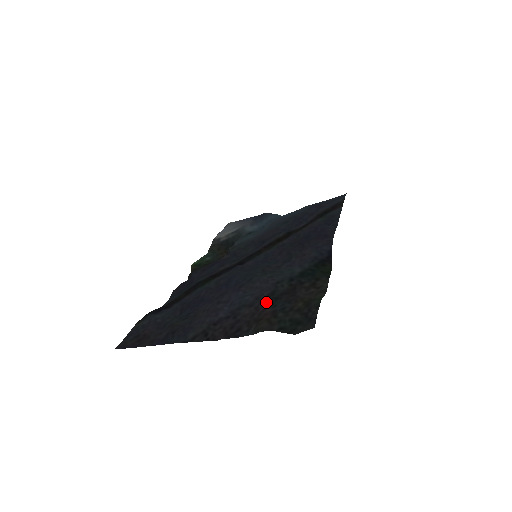
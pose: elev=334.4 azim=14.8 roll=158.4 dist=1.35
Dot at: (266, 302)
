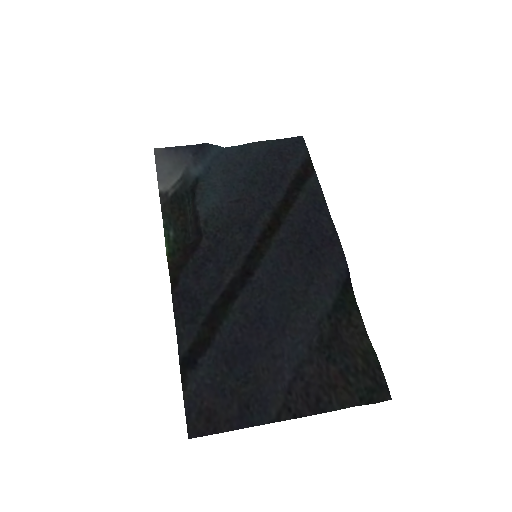
Dot at: (322, 354)
